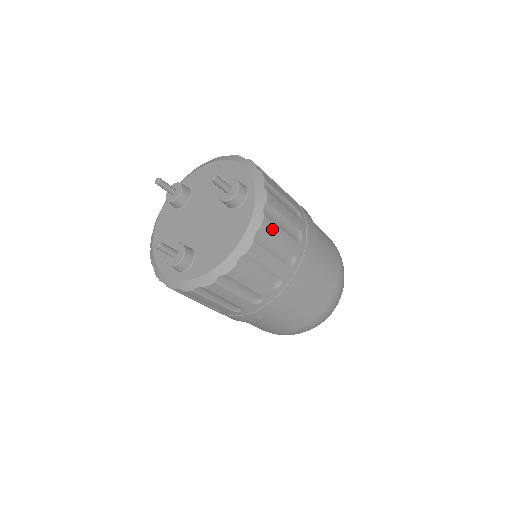
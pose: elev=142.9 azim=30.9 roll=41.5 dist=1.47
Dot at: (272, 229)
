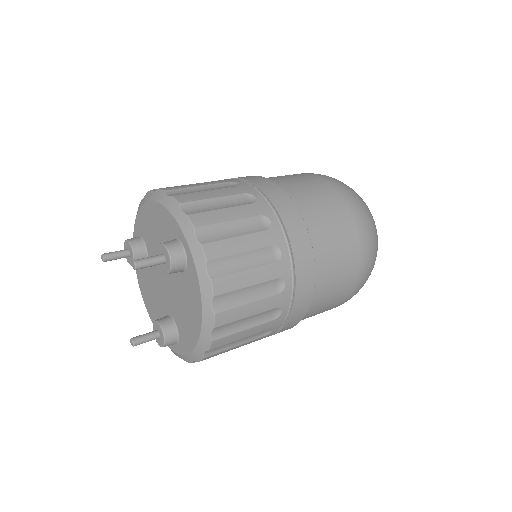
Dot at: (231, 283)
